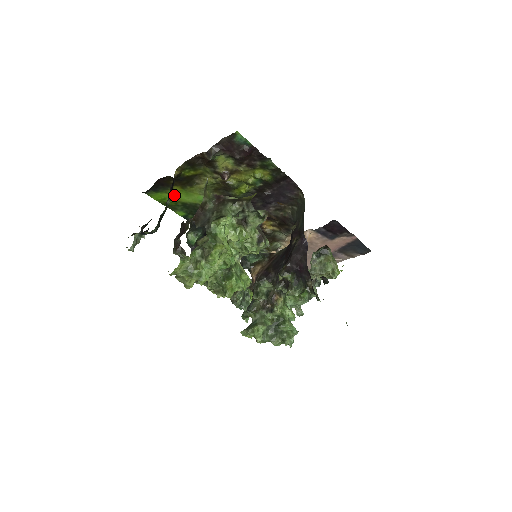
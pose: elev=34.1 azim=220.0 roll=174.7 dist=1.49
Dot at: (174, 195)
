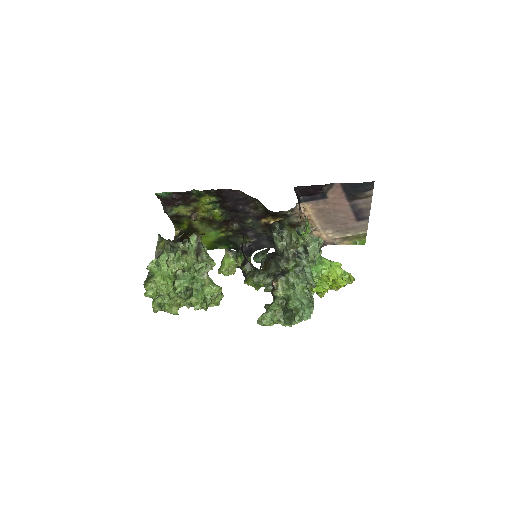
Dot at: (203, 241)
